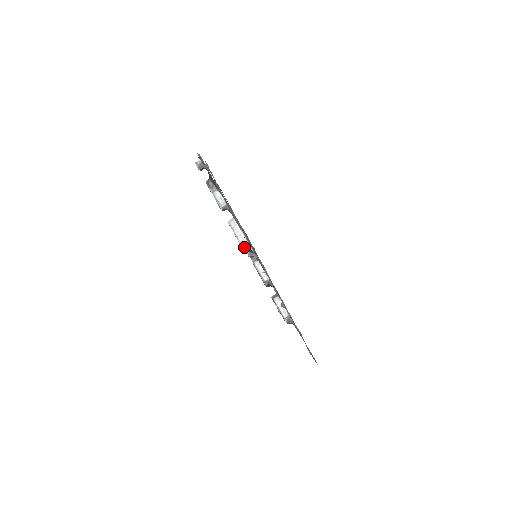
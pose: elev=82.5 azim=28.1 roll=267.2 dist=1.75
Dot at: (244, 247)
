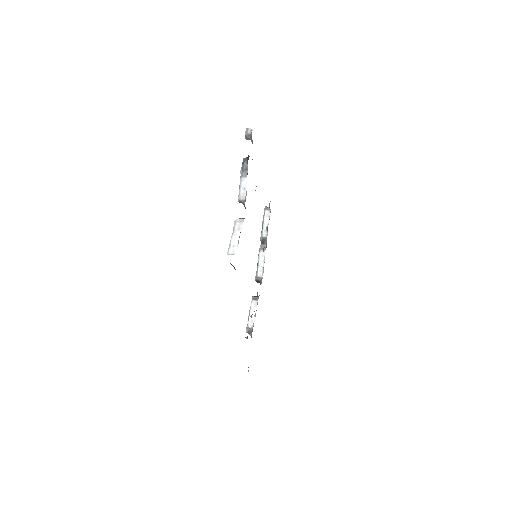
Dot at: (262, 227)
